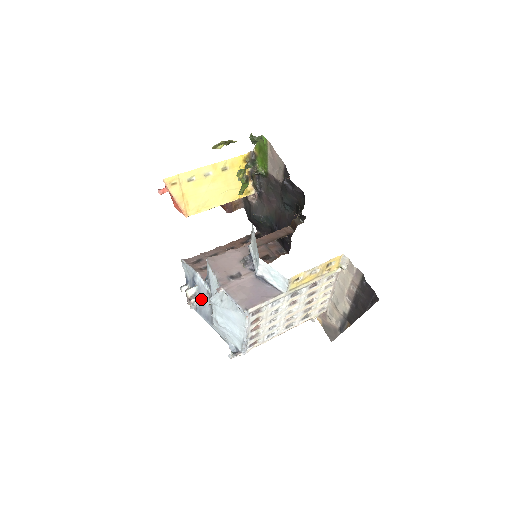
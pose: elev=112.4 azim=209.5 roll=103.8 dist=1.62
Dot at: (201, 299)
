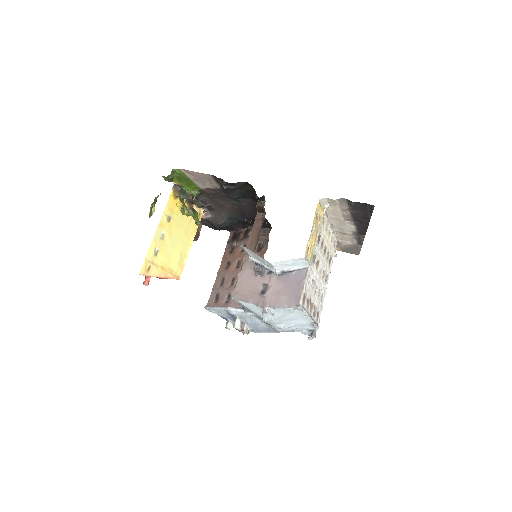
Dot at: (250, 322)
